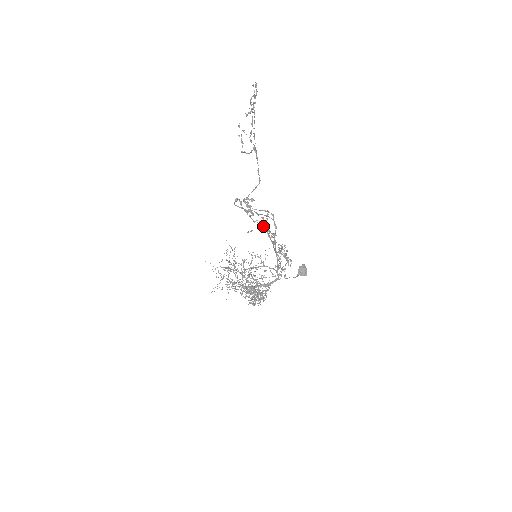
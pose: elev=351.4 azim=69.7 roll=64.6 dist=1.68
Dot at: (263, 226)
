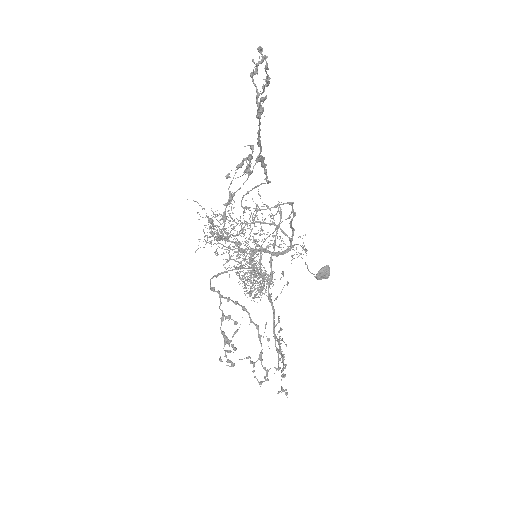
Dot at: (250, 363)
